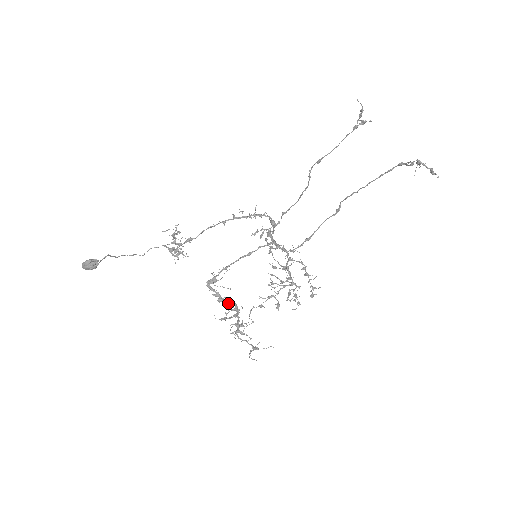
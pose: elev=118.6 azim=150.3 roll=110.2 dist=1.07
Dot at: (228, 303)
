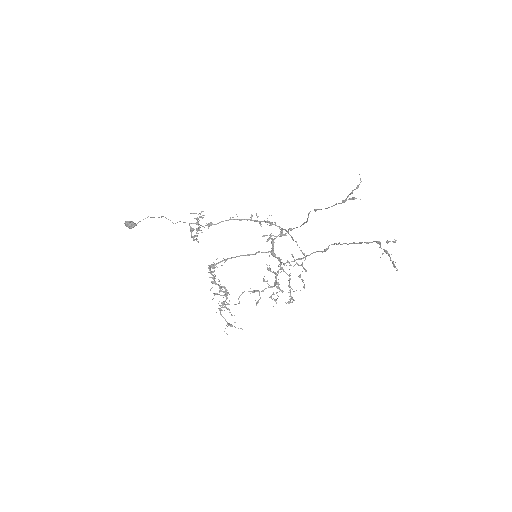
Dot at: (219, 287)
